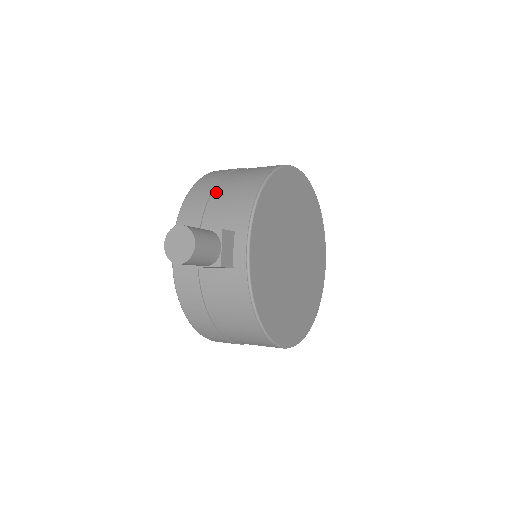
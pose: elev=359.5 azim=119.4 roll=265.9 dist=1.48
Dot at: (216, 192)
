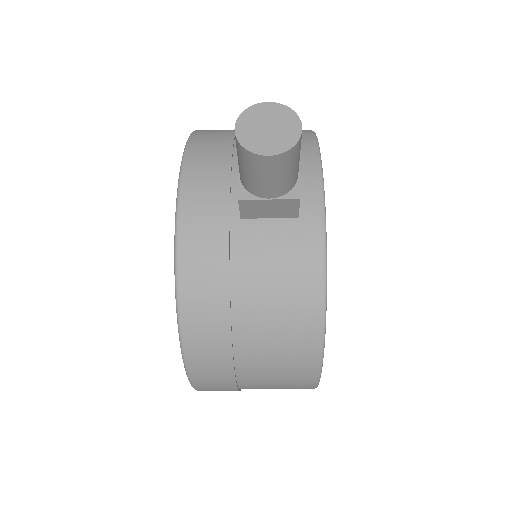
Dot at: occluded
